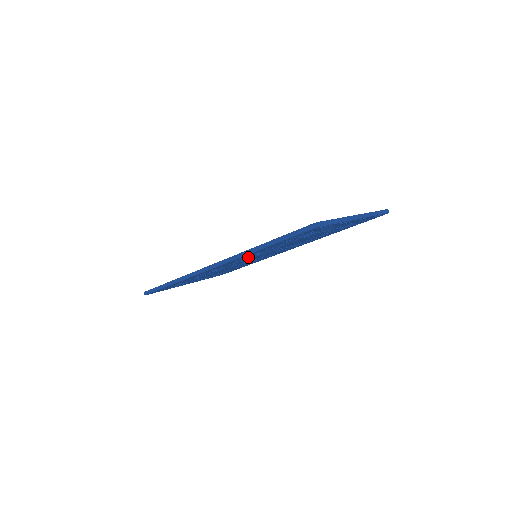
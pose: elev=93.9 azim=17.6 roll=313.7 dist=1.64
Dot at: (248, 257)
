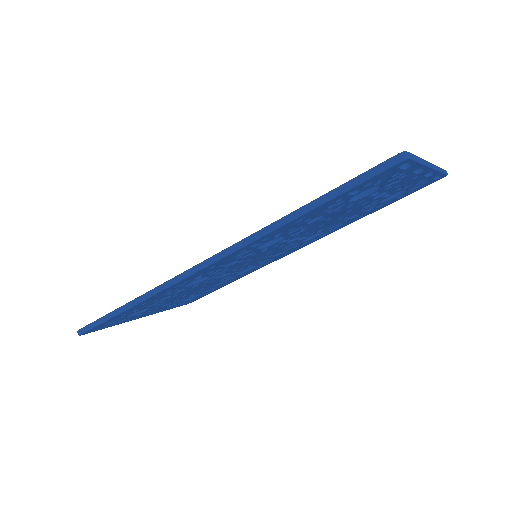
Dot at: (256, 248)
